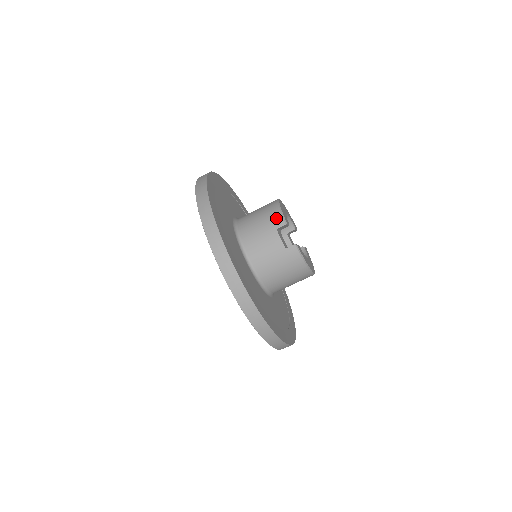
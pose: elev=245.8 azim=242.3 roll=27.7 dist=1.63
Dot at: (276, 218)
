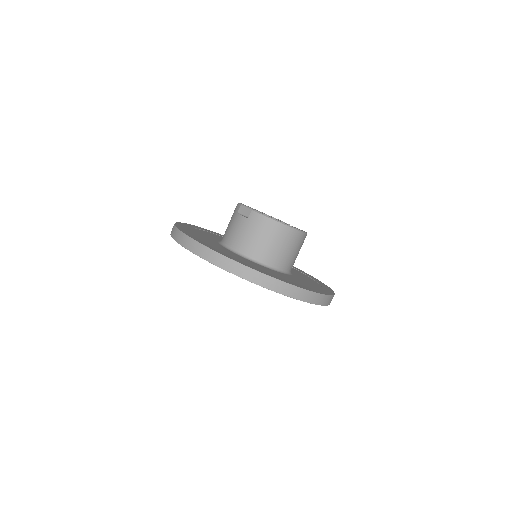
Dot at: (236, 209)
